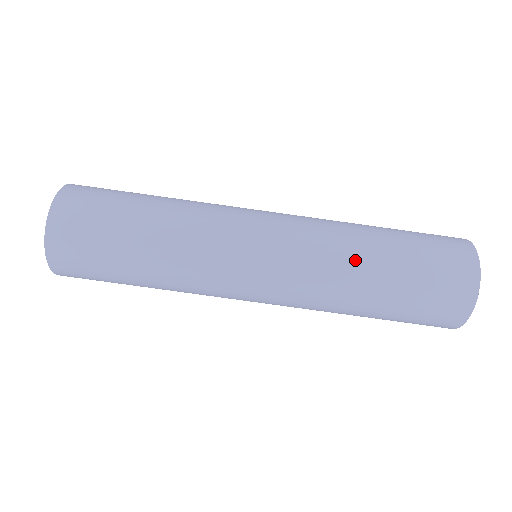
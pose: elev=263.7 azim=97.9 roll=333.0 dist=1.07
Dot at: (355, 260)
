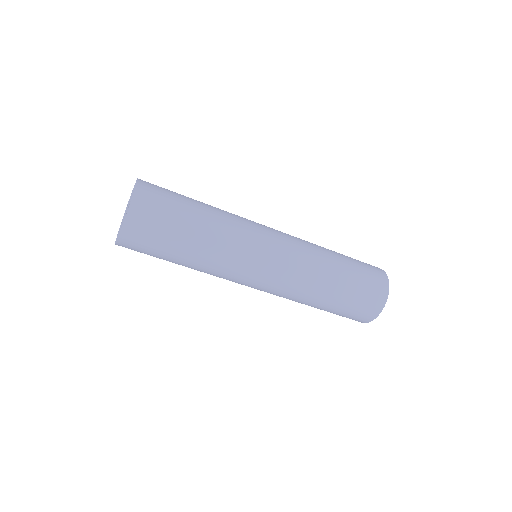
Dot at: (317, 289)
